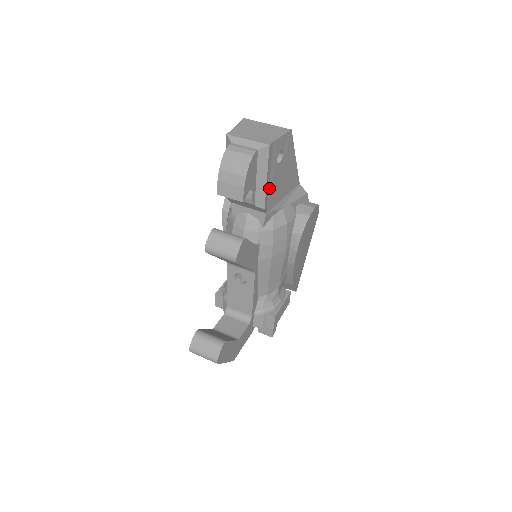
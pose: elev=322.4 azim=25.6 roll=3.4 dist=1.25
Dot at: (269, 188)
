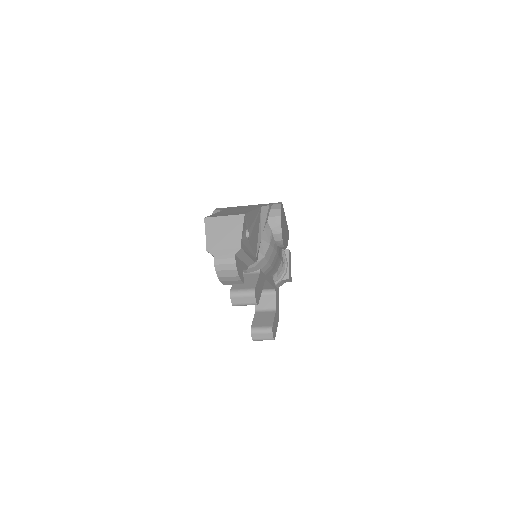
Dot at: (251, 252)
